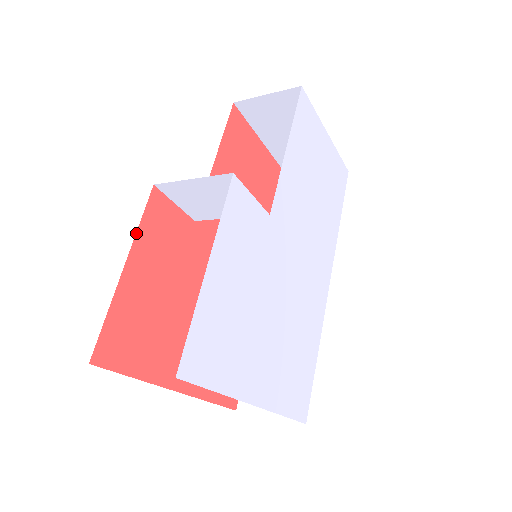
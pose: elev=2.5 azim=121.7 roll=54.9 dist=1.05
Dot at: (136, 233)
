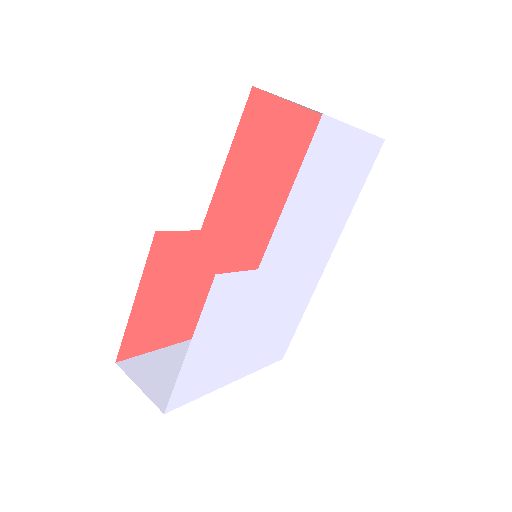
Dot at: (142, 274)
